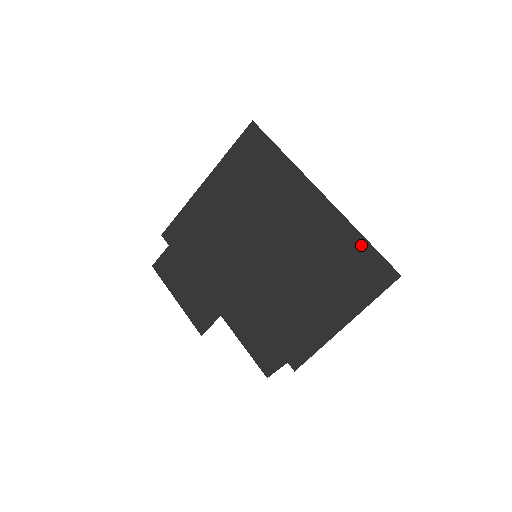
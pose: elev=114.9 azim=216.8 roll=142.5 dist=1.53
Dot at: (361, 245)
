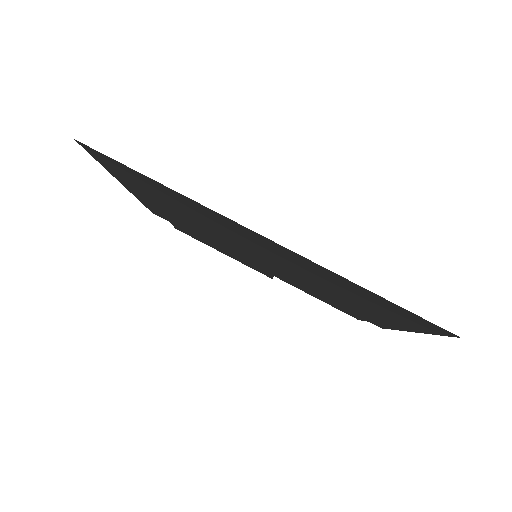
Dot at: (374, 296)
